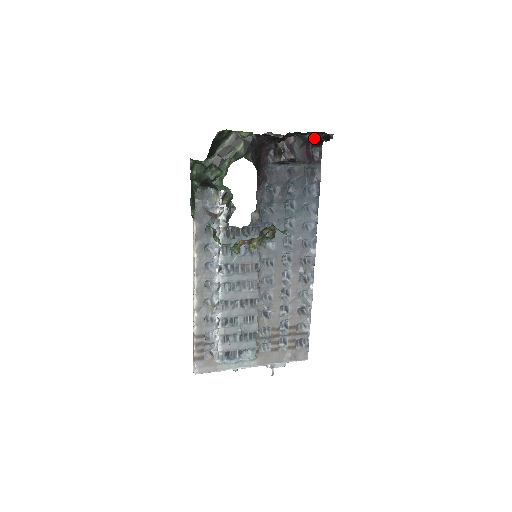
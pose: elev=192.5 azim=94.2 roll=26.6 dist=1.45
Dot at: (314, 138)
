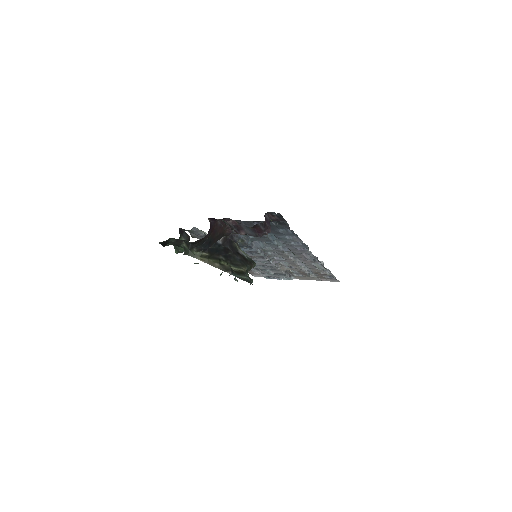
Dot at: occluded
